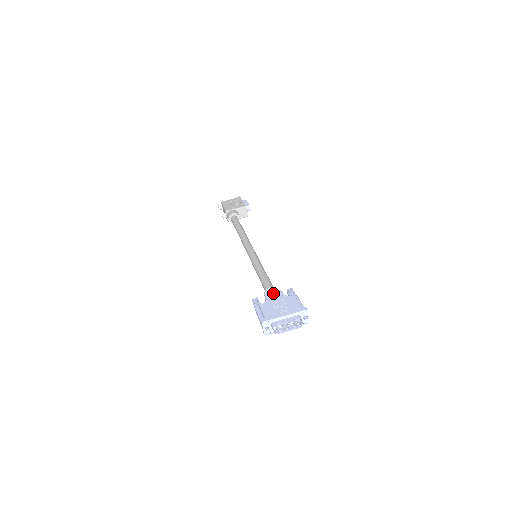
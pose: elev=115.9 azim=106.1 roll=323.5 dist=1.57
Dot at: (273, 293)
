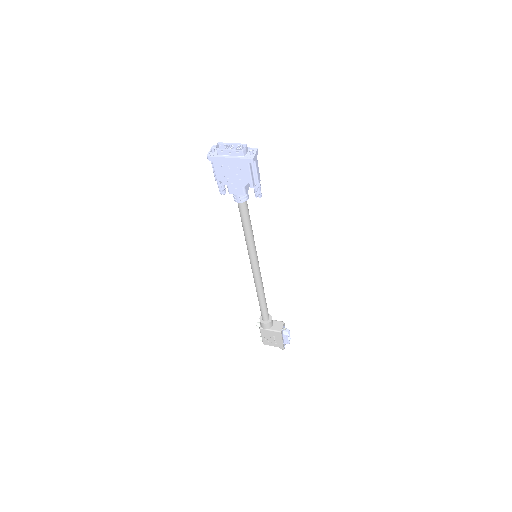
Dot at: occluded
